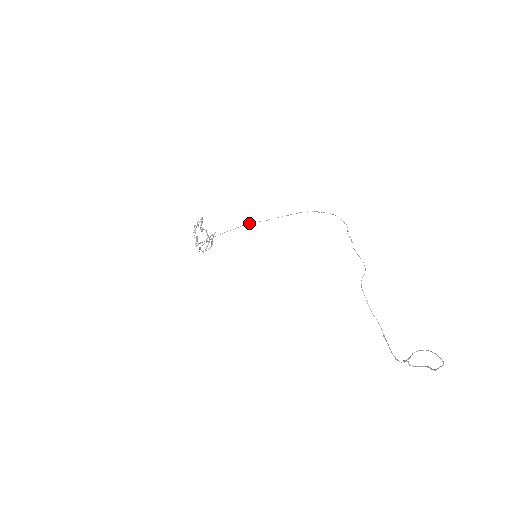
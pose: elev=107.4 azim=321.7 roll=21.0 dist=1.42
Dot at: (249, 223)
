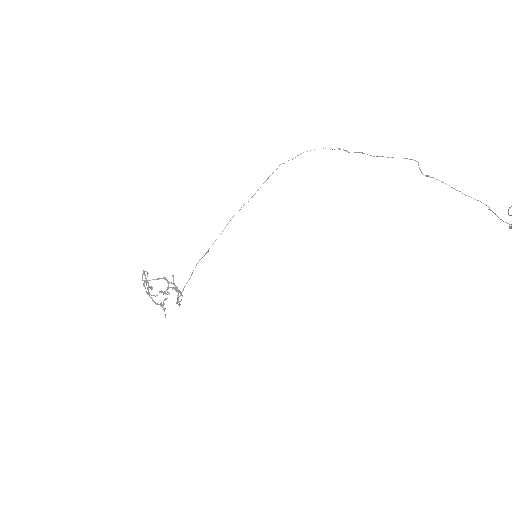
Dot at: occluded
